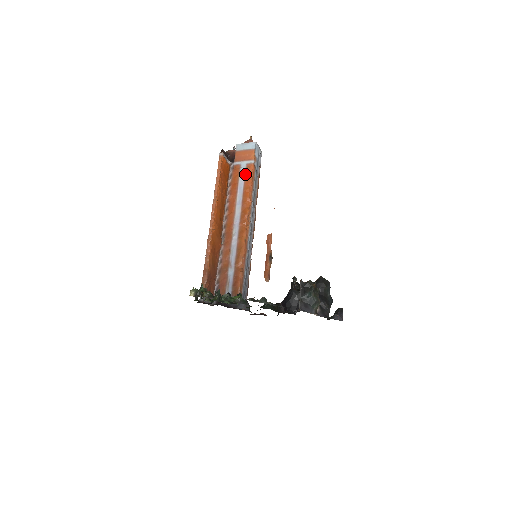
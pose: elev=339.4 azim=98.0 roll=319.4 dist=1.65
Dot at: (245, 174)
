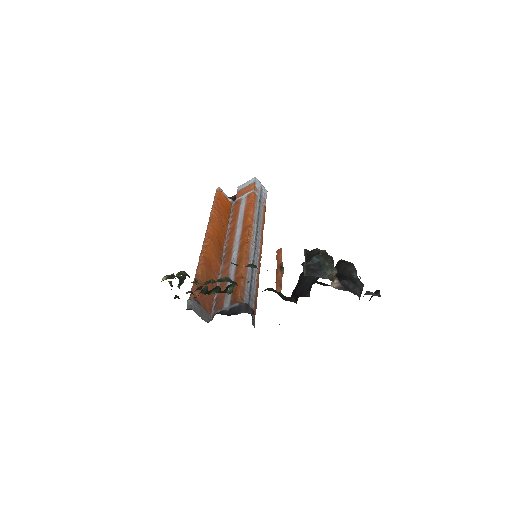
Dot at: (245, 202)
